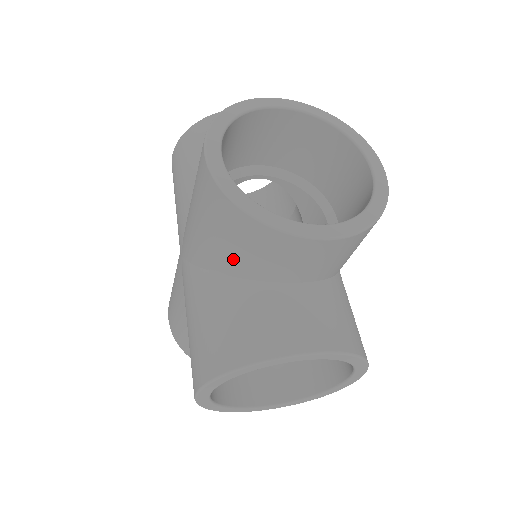
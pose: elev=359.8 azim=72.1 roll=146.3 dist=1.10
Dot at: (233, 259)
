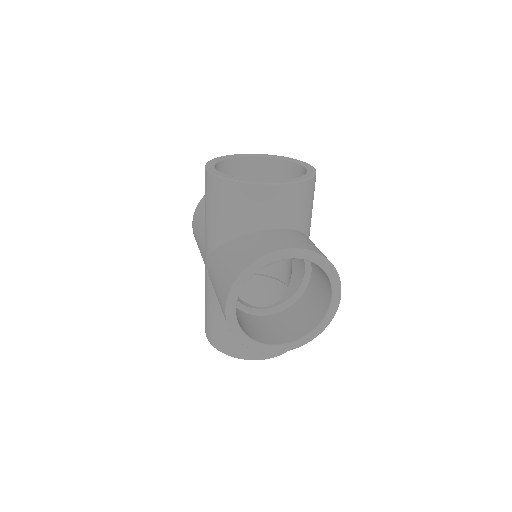
Dot at: (233, 222)
